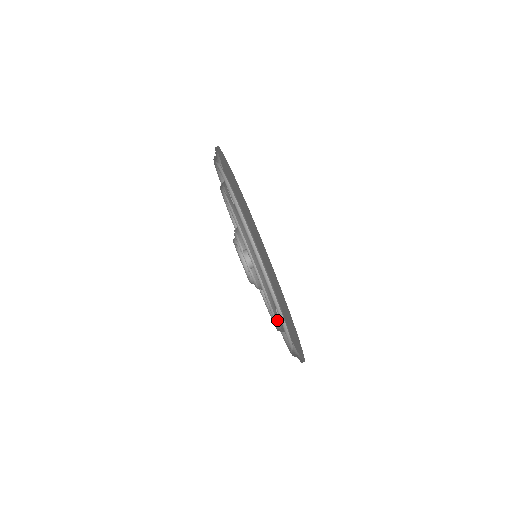
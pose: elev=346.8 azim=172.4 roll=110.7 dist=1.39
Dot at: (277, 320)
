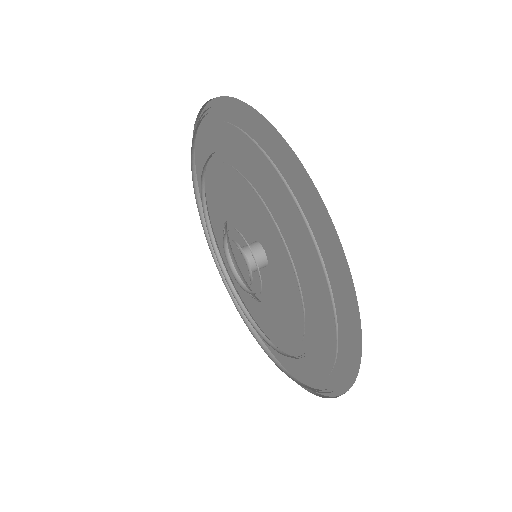
Dot at: occluded
